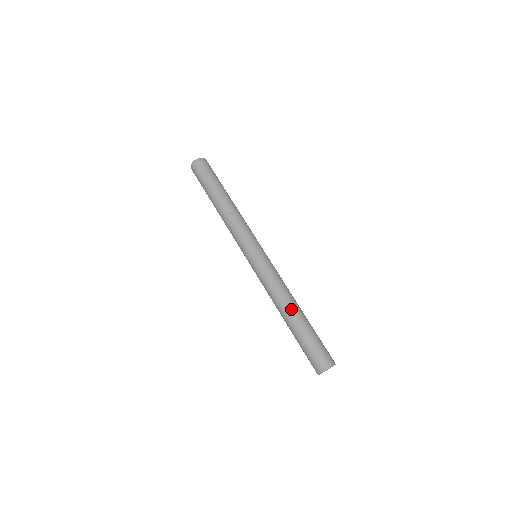
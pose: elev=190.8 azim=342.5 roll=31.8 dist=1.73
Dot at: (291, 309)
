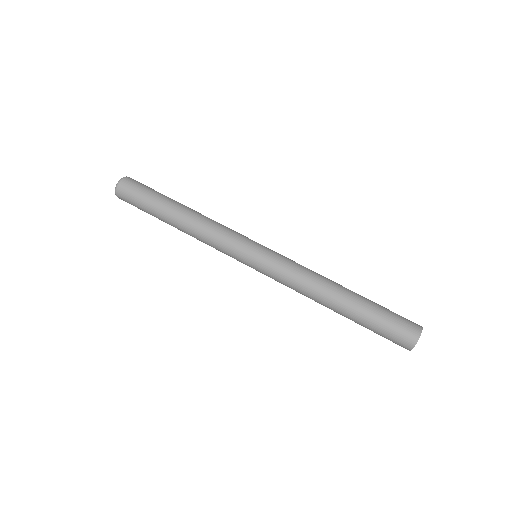
Dot at: (336, 294)
